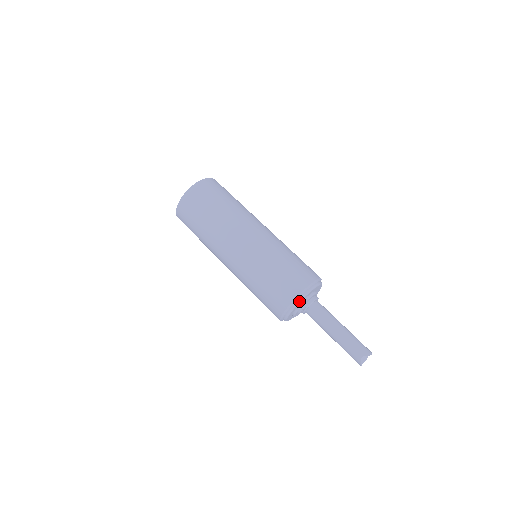
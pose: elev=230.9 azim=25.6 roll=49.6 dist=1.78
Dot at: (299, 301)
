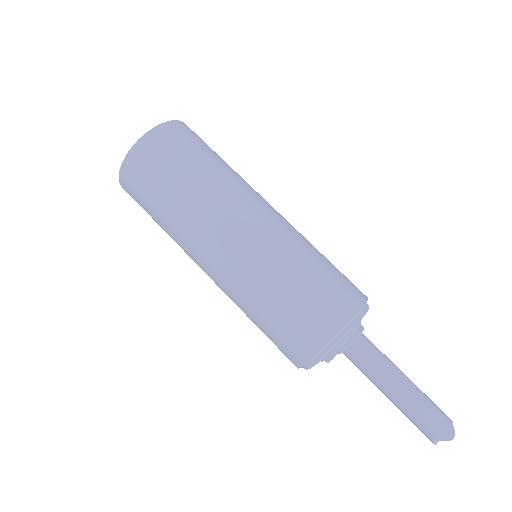
Dot at: (314, 364)
